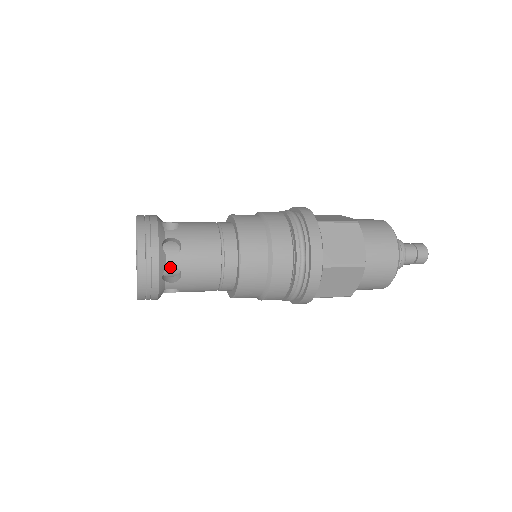
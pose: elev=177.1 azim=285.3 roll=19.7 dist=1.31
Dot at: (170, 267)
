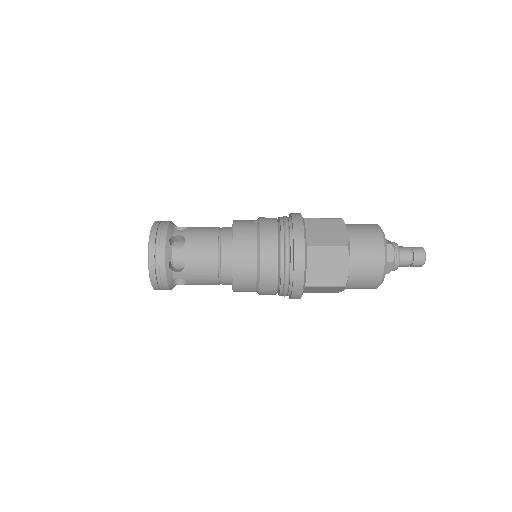
Dot at: occluded
